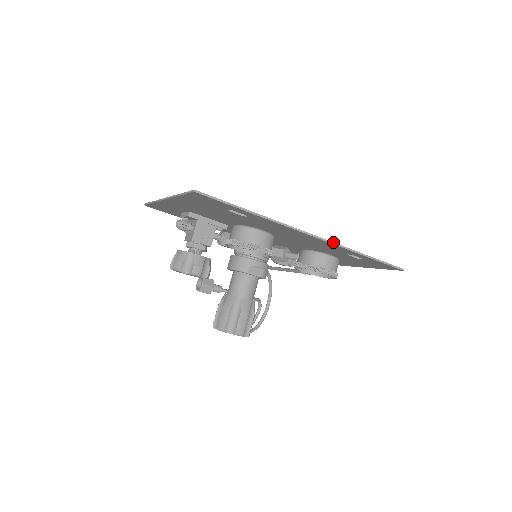
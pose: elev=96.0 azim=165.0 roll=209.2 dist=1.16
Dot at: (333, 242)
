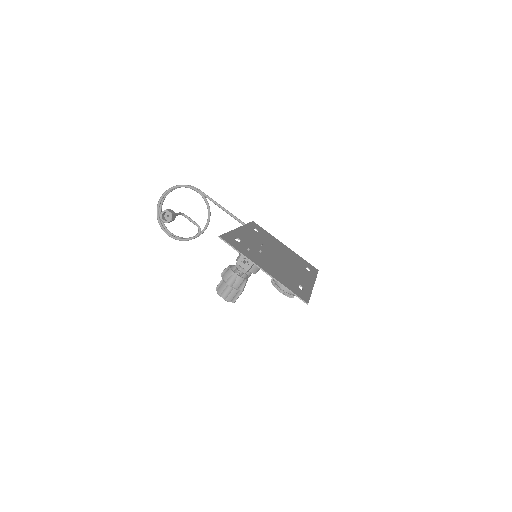
Dot at: occluded
